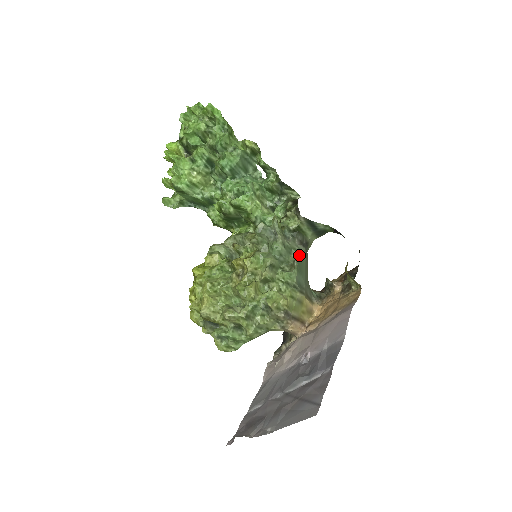
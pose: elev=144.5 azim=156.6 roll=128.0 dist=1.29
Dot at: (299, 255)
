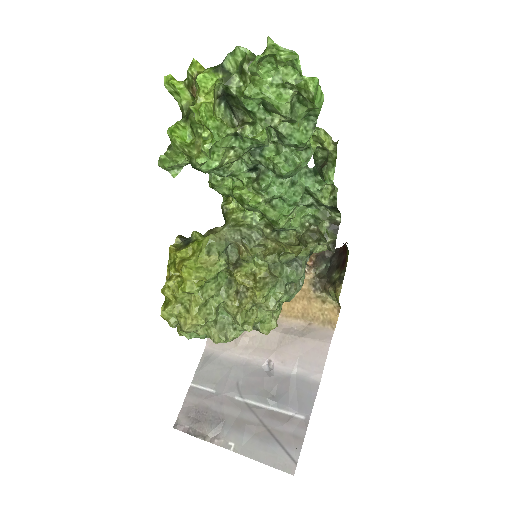
Dot at: occluded
